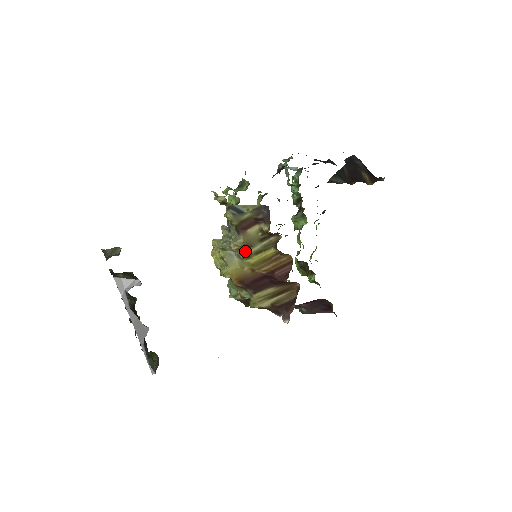
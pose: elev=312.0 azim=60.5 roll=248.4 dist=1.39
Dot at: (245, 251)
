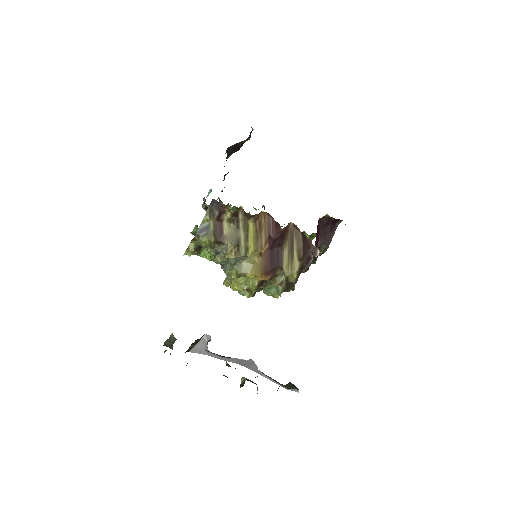
Dot at: (240, 248)
